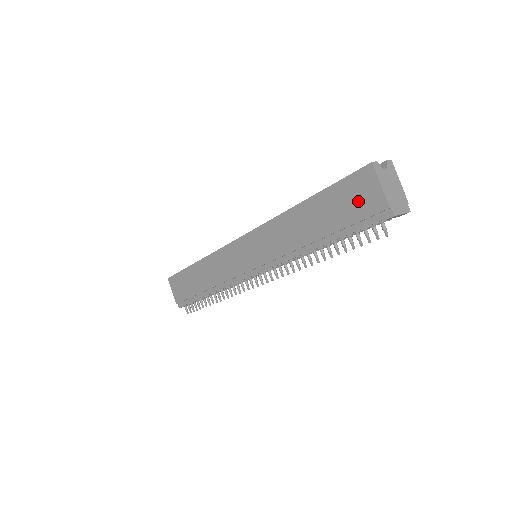
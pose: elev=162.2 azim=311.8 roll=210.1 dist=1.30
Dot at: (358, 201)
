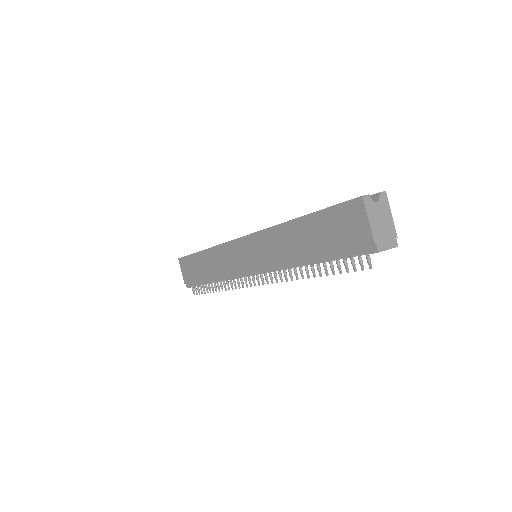
Dot at: (347, 230)
